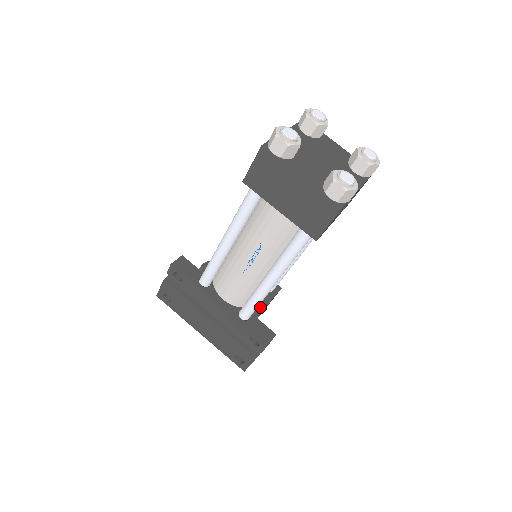
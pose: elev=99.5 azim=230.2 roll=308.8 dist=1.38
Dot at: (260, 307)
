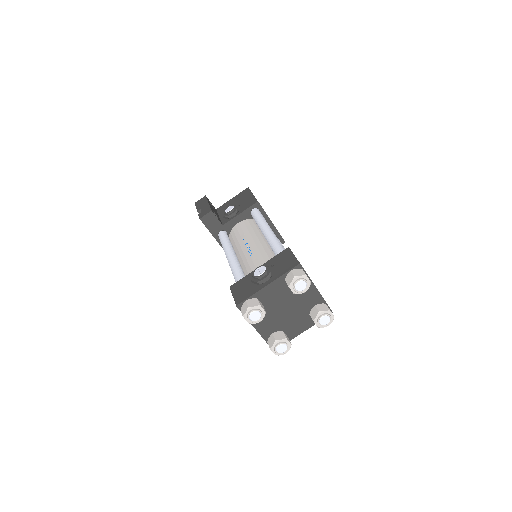
Dot at: occluded
